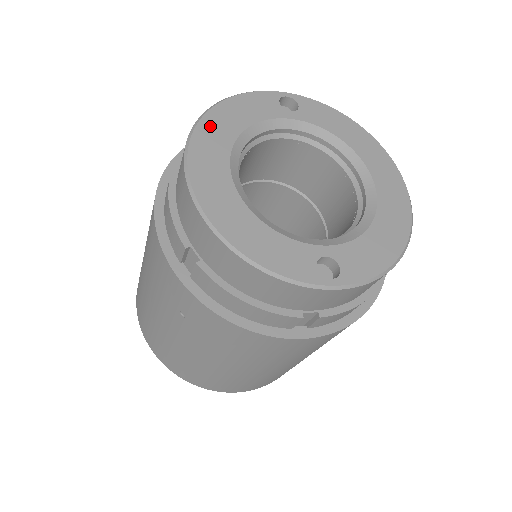
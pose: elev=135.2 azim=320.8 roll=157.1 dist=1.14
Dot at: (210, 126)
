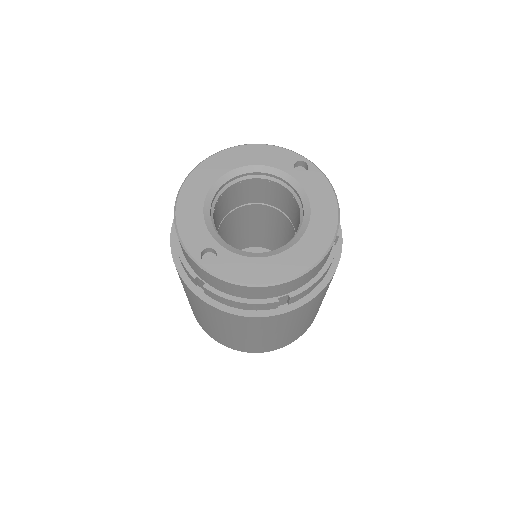
Dot at: (235, 153)
